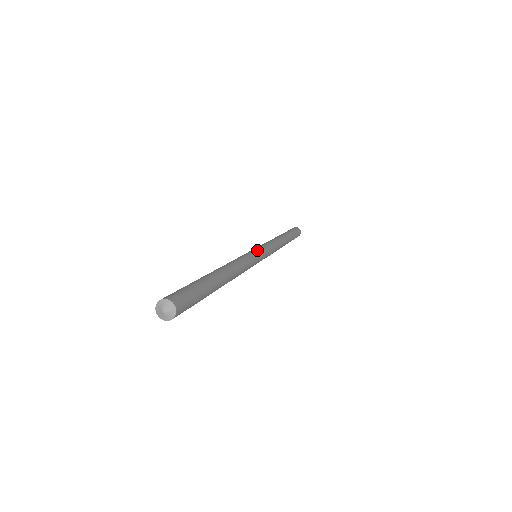
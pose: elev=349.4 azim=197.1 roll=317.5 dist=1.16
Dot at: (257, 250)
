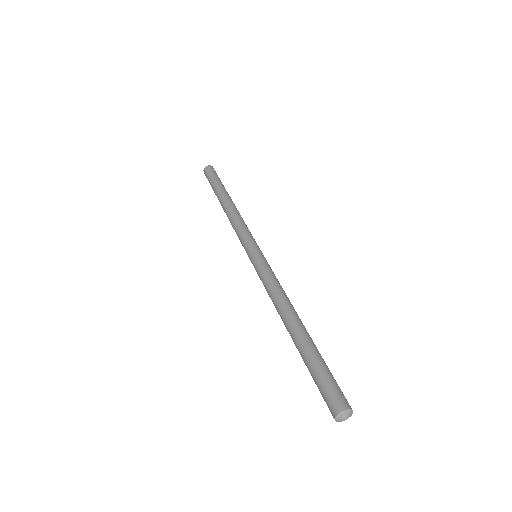
Dot at: (255, 254)
